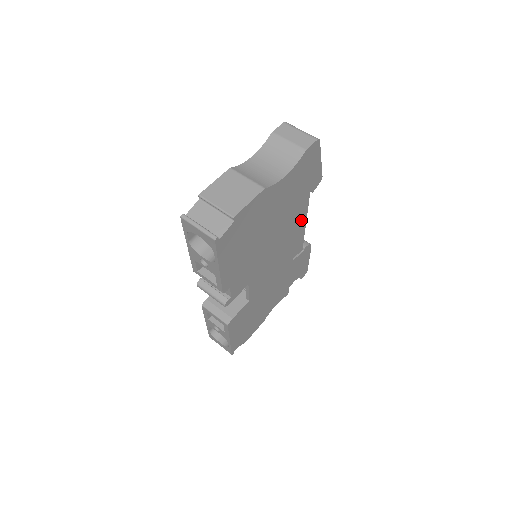
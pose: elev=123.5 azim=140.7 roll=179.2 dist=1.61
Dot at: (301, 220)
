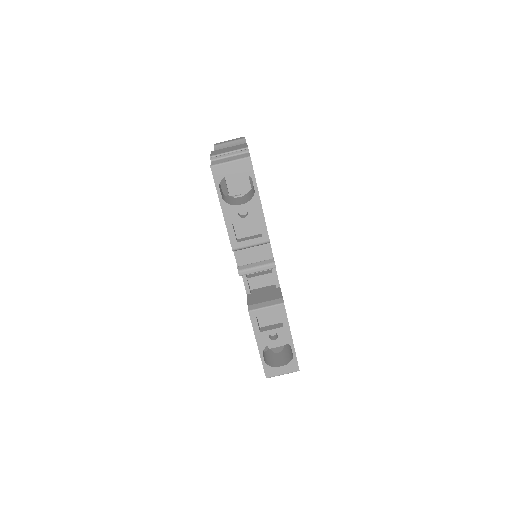
Dot at: occluded
